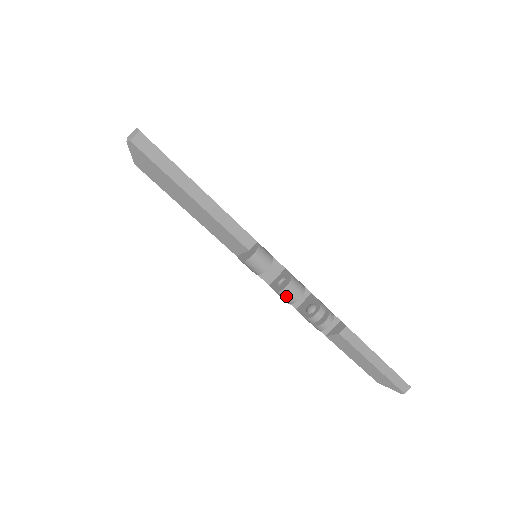
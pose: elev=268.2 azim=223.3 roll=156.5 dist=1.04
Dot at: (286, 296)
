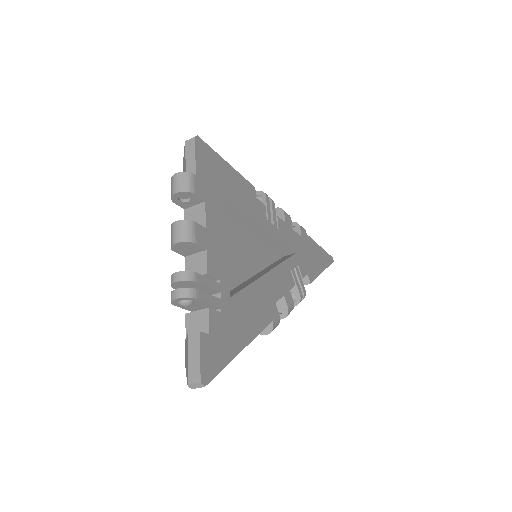
Dot at: occluded
